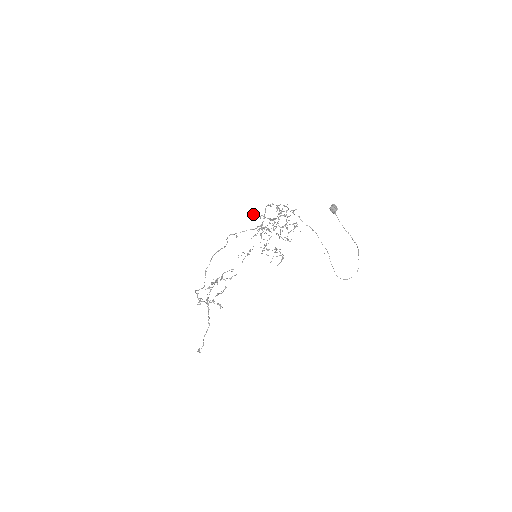
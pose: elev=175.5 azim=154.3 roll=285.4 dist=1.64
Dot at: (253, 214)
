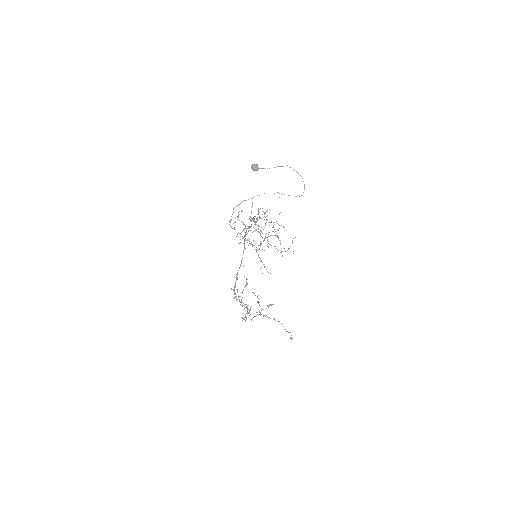
Dot at: occluded
